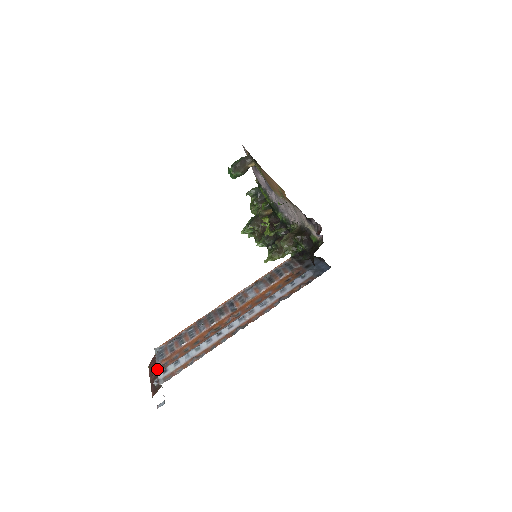
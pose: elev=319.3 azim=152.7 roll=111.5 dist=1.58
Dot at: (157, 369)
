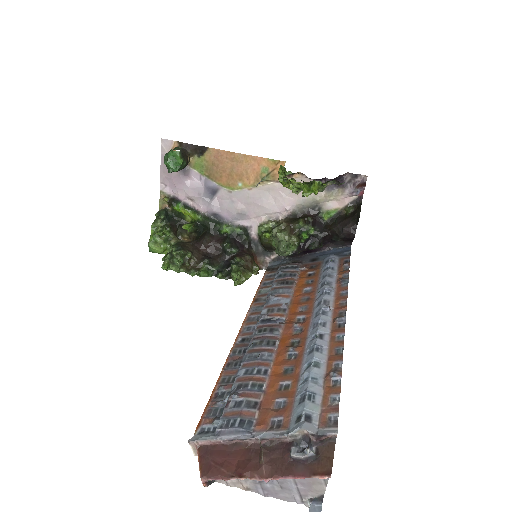
Dot at: (274, 436)
